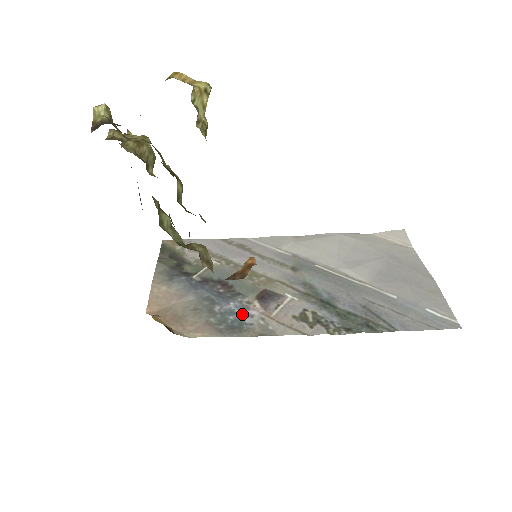
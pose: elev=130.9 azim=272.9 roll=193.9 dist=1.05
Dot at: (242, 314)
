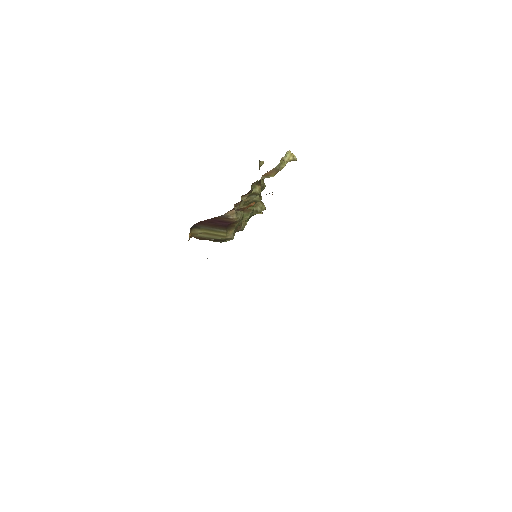
Dot at: occluded
